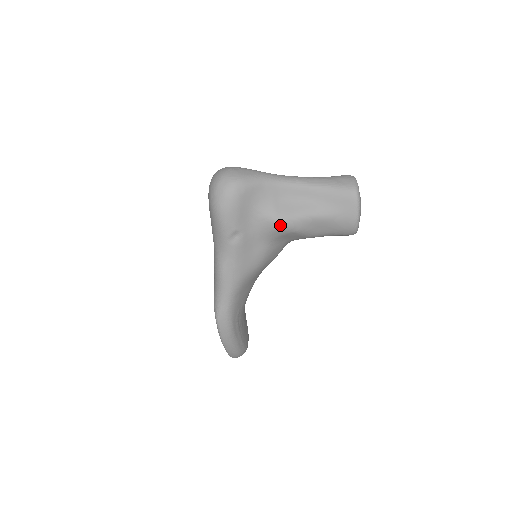
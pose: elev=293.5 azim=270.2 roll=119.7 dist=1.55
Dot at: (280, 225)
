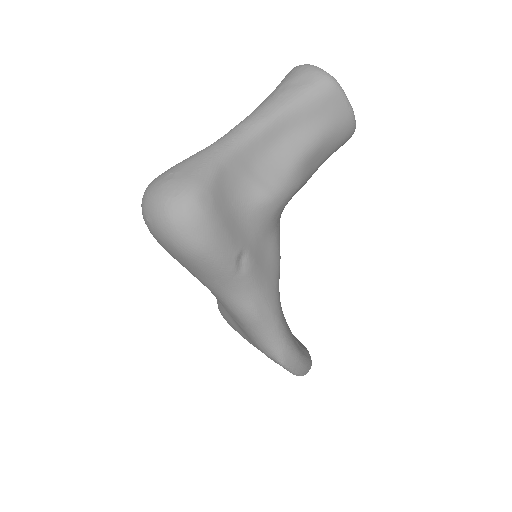
Dot at: (279, 199)
